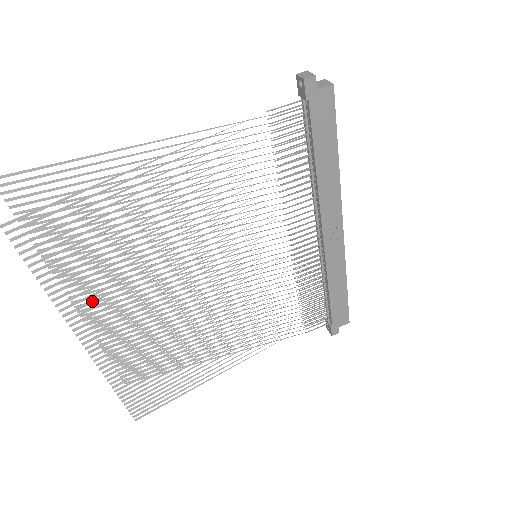
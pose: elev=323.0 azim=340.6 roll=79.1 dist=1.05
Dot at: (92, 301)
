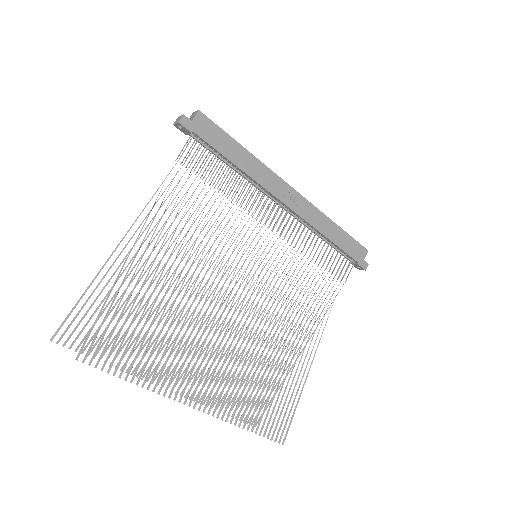
Dot at: (174, 370)
